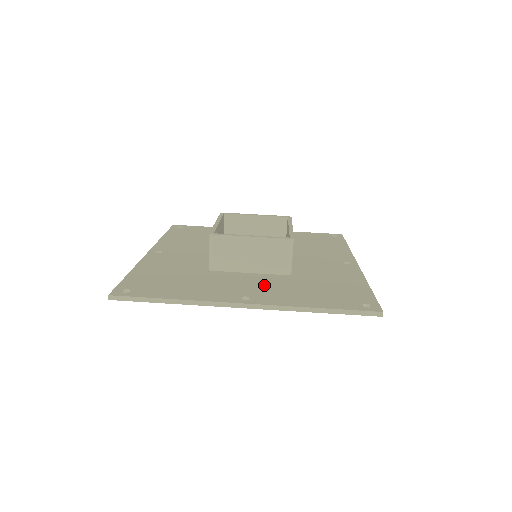
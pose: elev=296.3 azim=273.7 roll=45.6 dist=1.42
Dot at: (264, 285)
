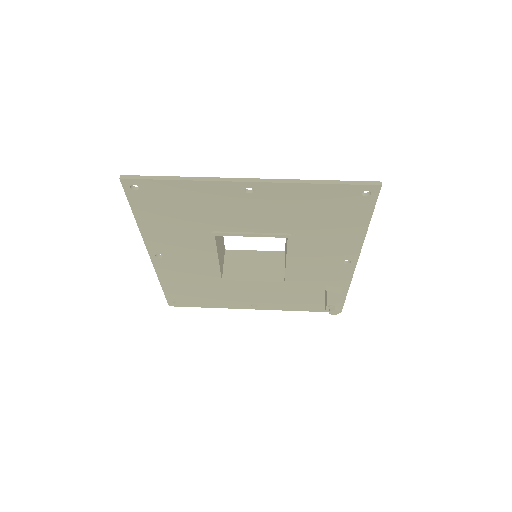
Dot at: (266, 210)
